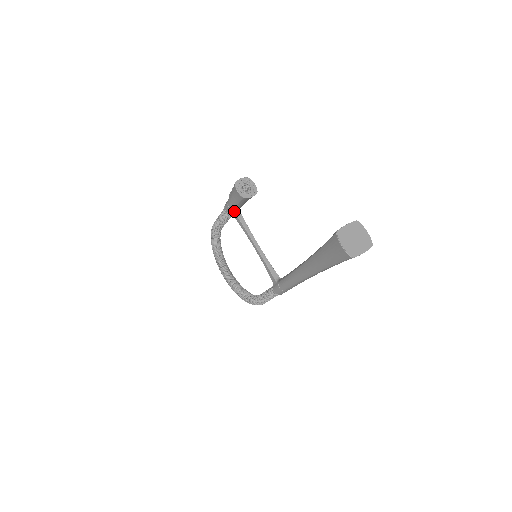
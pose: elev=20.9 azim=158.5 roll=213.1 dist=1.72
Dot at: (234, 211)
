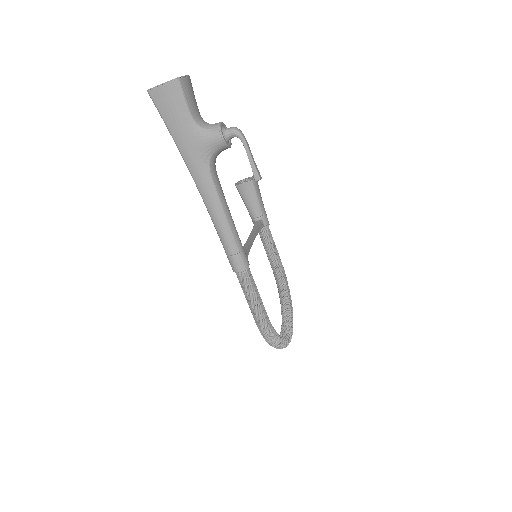
Dot at: (254, 220)
